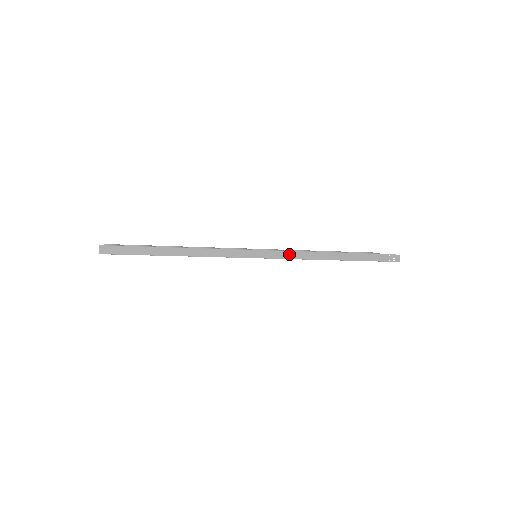
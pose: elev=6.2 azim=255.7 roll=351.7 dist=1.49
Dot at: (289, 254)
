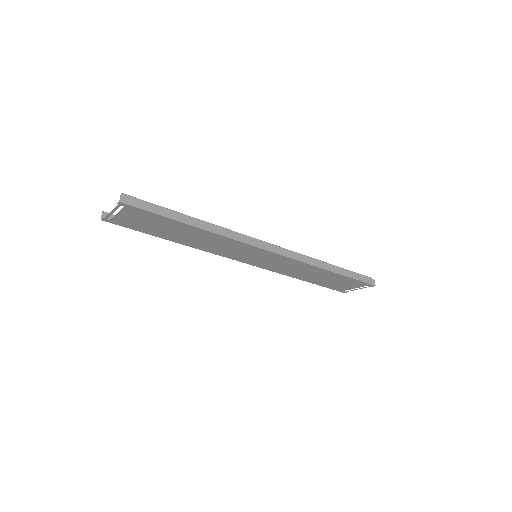
Dot at: (293, 254)
